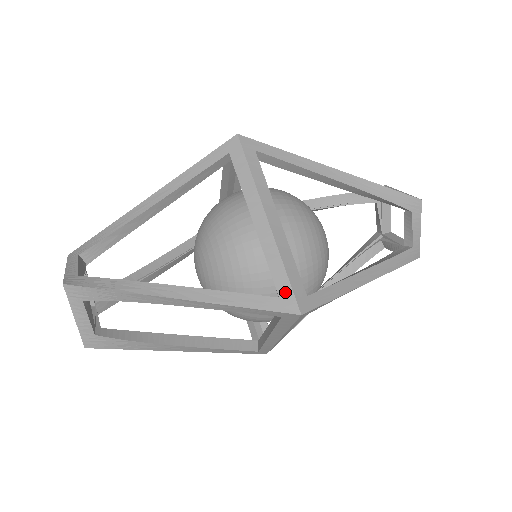
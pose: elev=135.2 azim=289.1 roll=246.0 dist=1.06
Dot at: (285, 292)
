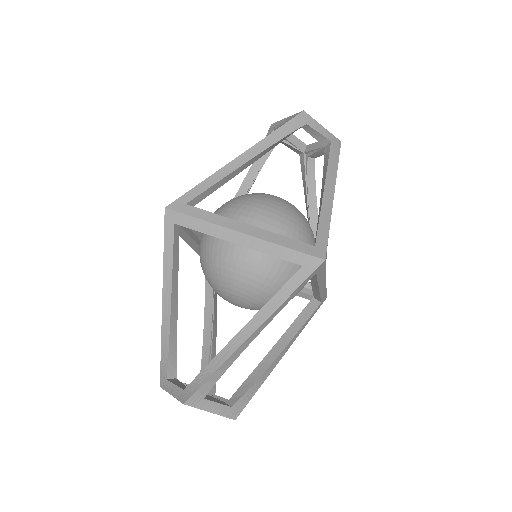
Dot at: (324, 298)
